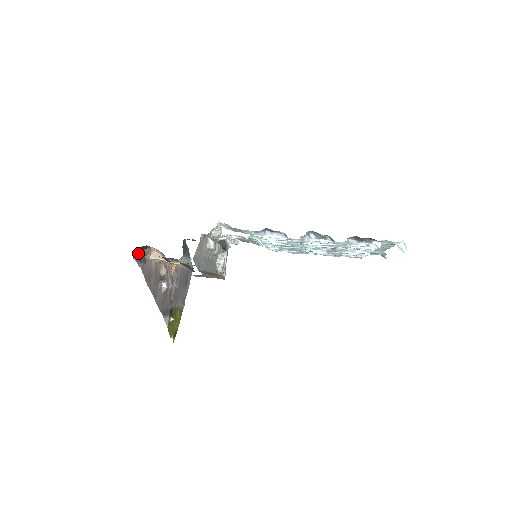
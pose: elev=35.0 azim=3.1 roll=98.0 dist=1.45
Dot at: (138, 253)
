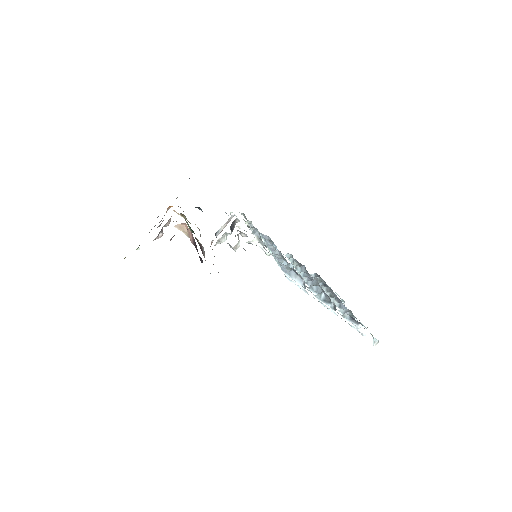
Dot at: occluded
